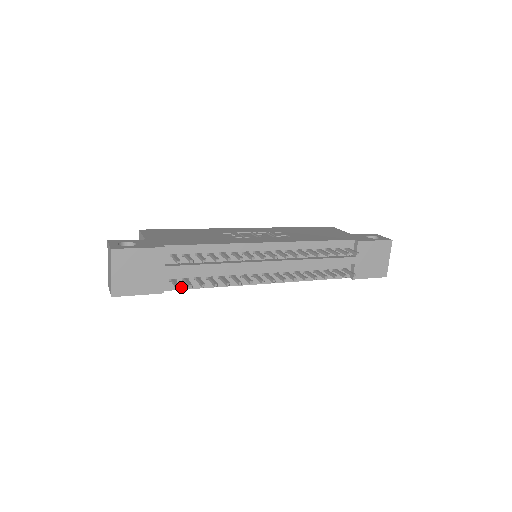
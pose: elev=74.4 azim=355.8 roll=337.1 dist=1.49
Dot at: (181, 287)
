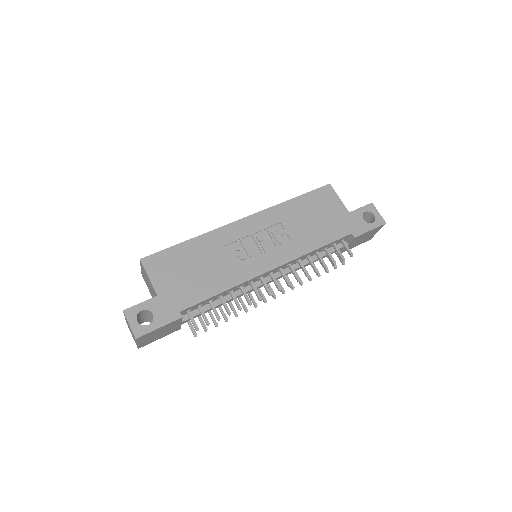
Dot at: occluded
